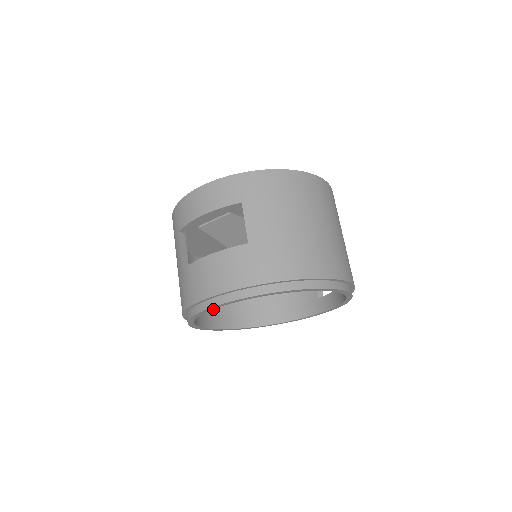
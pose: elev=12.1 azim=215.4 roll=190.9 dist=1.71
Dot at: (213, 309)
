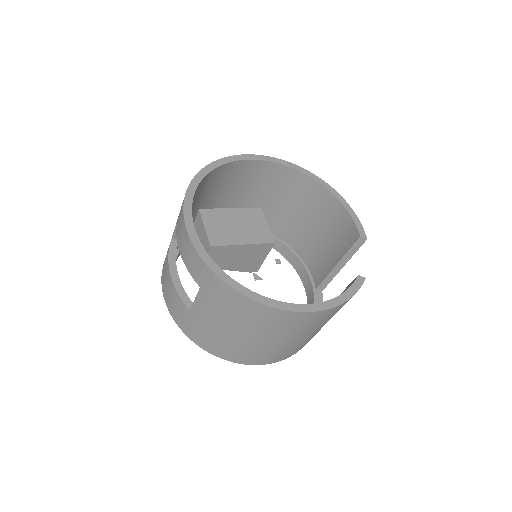
Dot at: occluded
